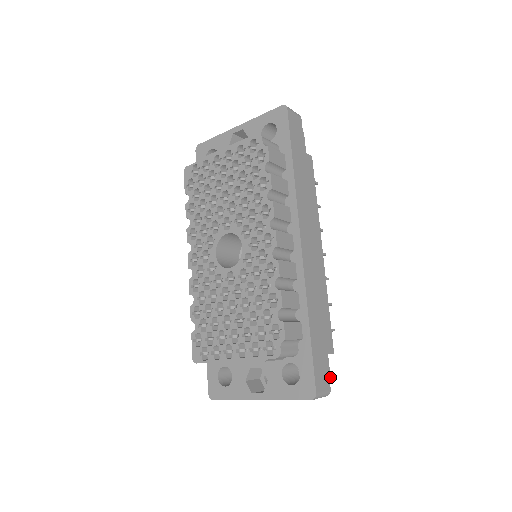
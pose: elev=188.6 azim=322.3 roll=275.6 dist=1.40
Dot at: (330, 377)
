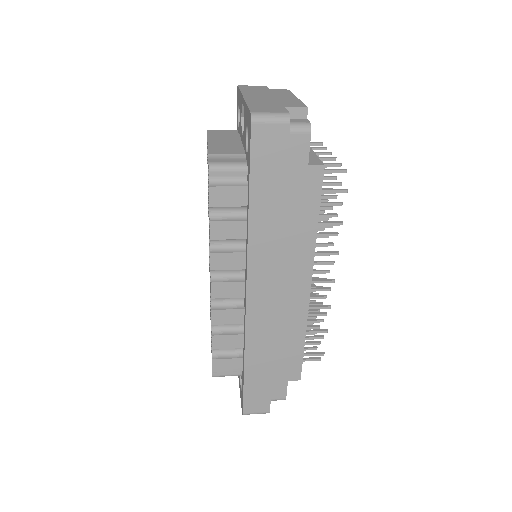
Dot at: occluded
